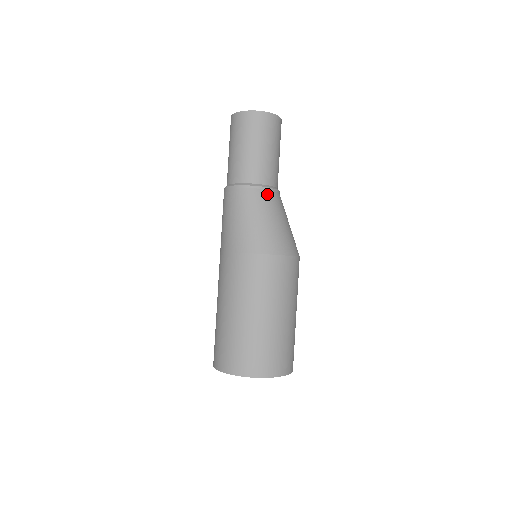
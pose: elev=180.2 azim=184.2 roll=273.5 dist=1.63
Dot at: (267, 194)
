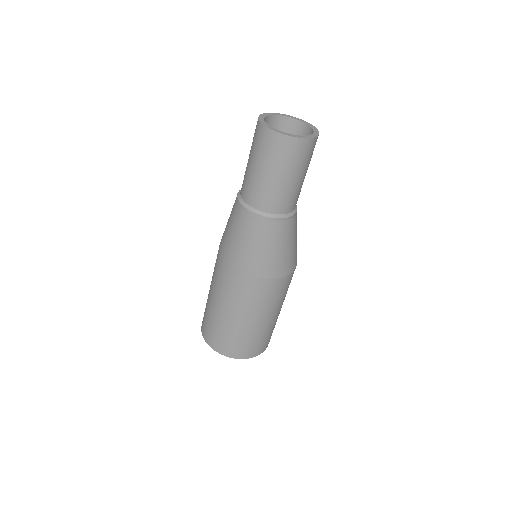
Dot at: (296, 216)
